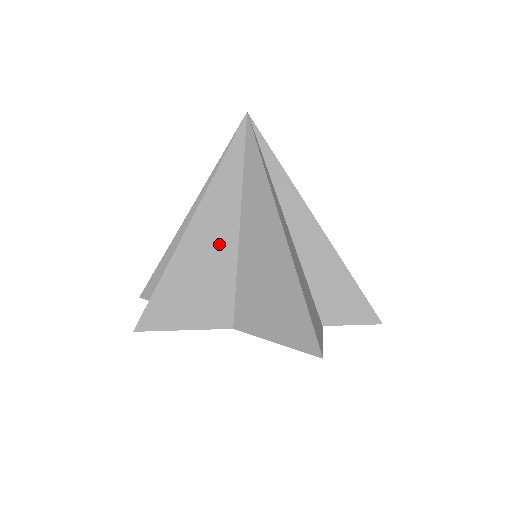
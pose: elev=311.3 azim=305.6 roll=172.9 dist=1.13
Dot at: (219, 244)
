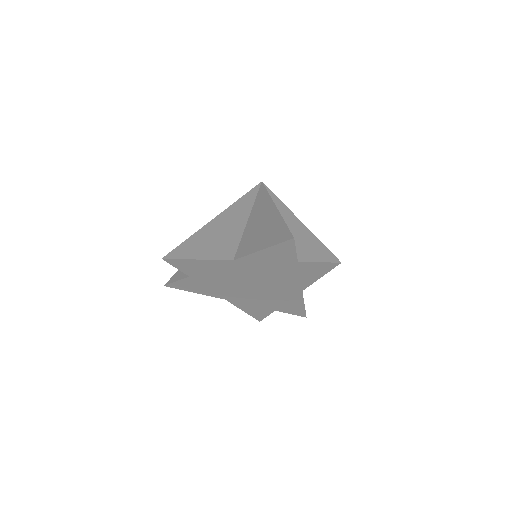
Dot at: (233, 224)
